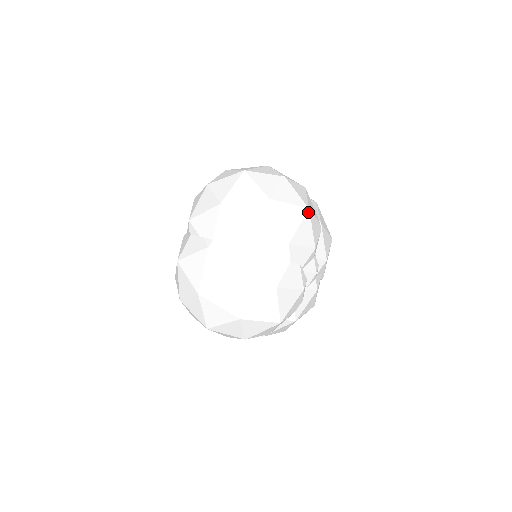
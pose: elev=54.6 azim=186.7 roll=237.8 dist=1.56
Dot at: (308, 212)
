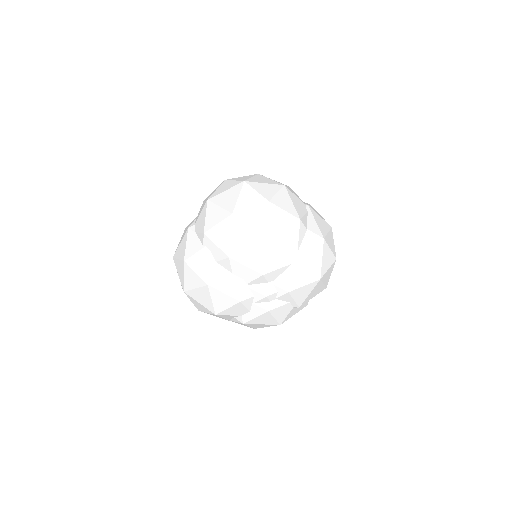
Dot at: (266, 241)
